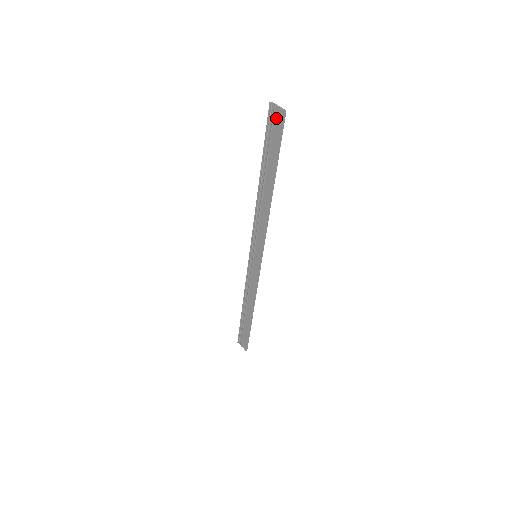
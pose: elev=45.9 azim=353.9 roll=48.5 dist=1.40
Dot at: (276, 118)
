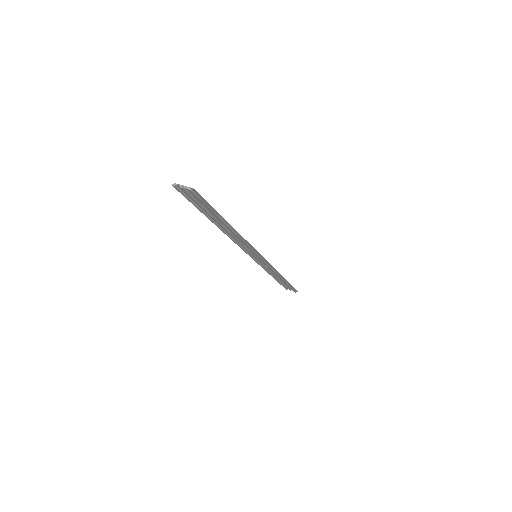
Dot at: (189, 192)
